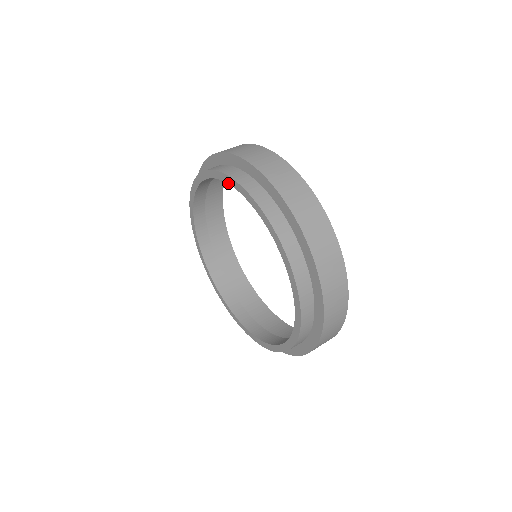
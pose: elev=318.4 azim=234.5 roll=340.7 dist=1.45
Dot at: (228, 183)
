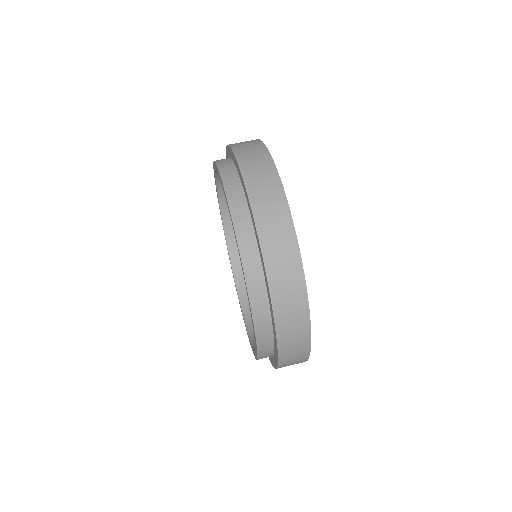
Dot at: occluded
